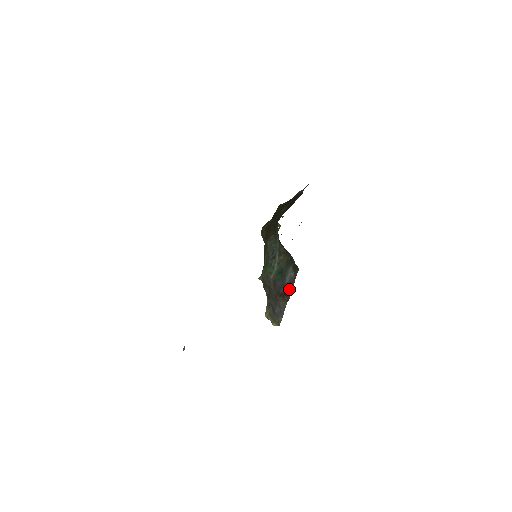
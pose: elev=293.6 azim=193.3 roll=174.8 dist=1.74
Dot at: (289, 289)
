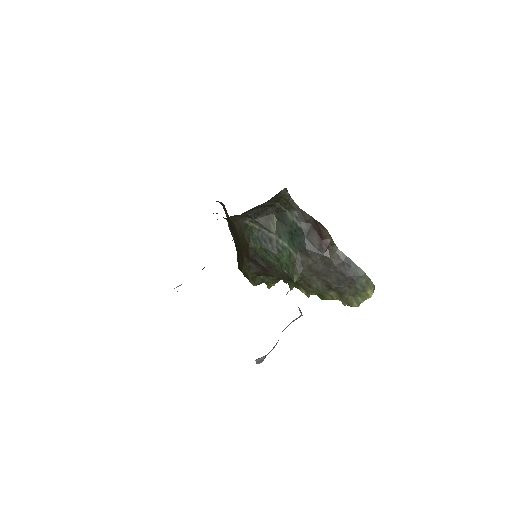
Dot at: (314, 226)
